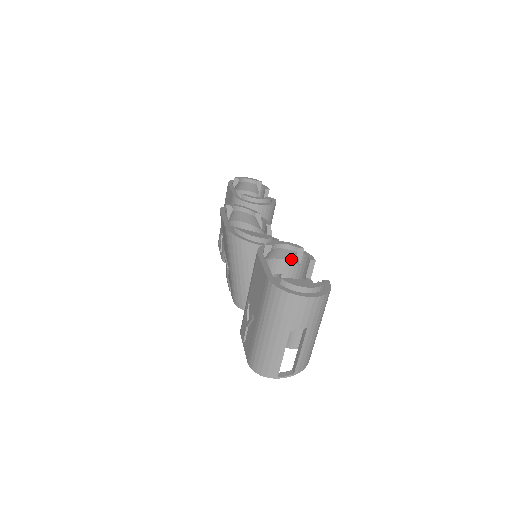
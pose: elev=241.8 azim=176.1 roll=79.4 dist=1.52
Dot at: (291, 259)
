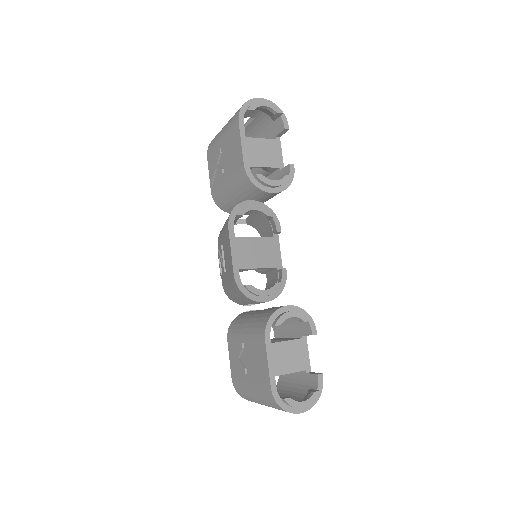
Dot at: occluded
